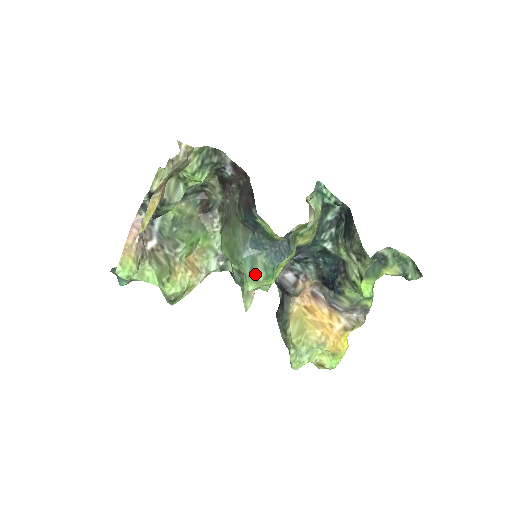
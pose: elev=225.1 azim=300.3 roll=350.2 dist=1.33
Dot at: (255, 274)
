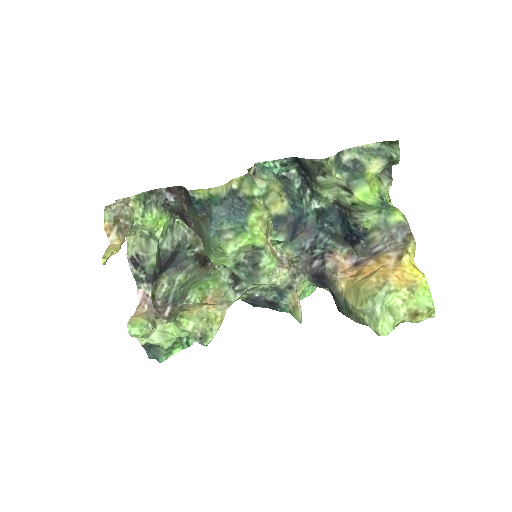
Dot at: (223, 236)
